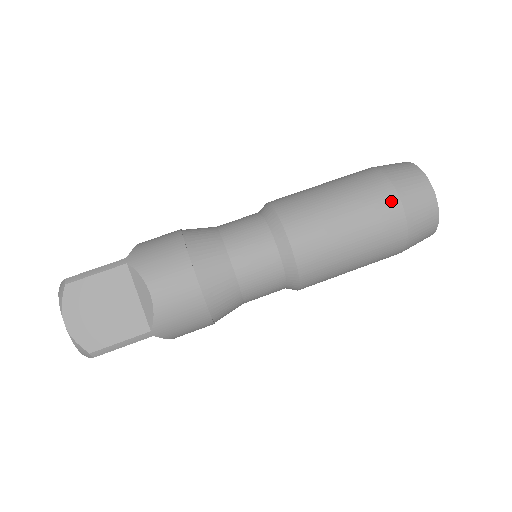
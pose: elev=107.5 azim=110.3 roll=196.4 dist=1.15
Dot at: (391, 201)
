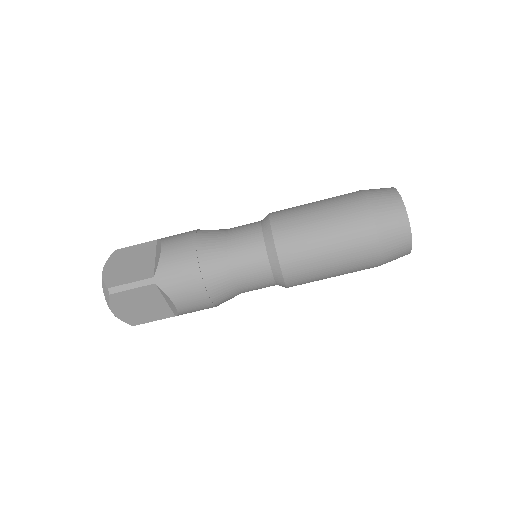
Dot at: (372, 253)
